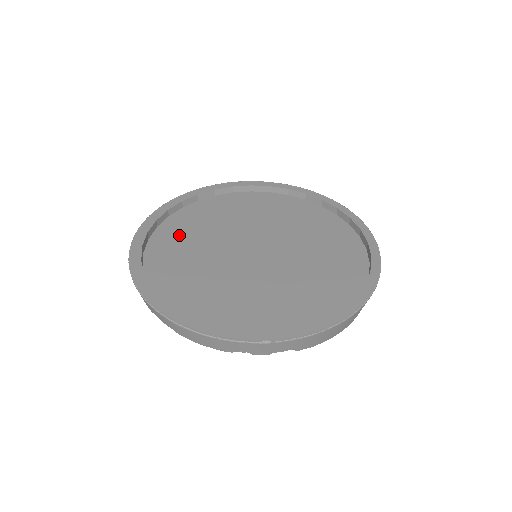
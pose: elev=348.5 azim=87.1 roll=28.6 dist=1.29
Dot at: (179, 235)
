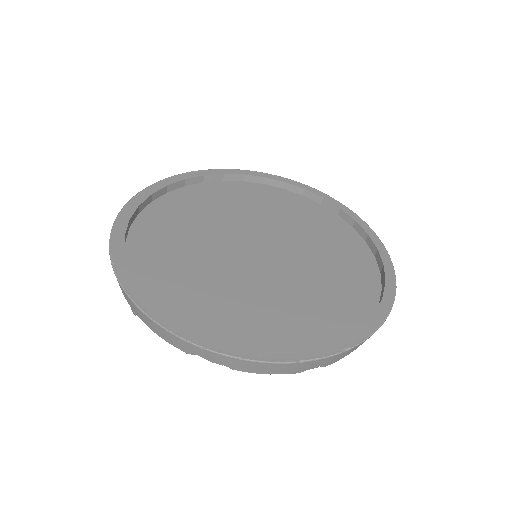
Dot at: (160, 249)
